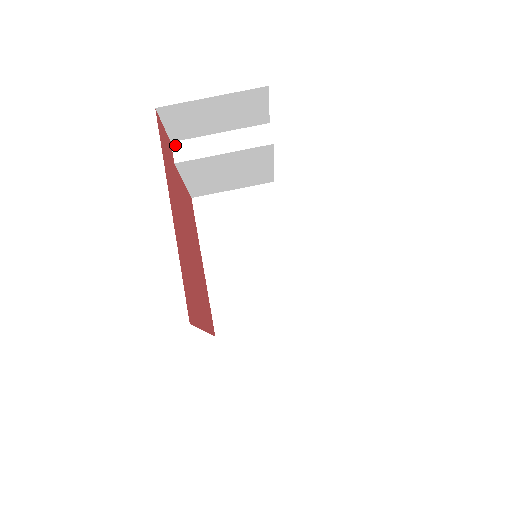
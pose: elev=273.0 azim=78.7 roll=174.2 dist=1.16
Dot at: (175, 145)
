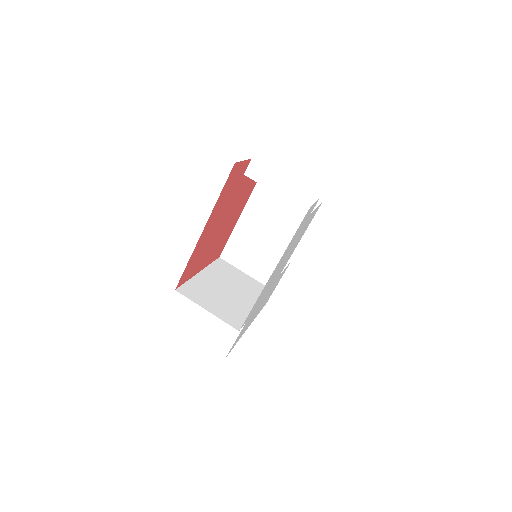
Dot at: (253, 163)
